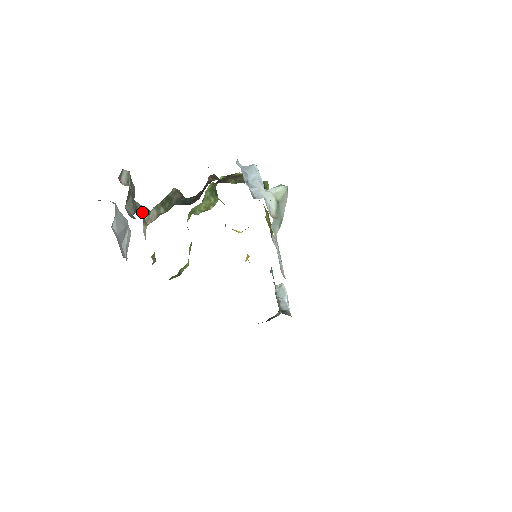
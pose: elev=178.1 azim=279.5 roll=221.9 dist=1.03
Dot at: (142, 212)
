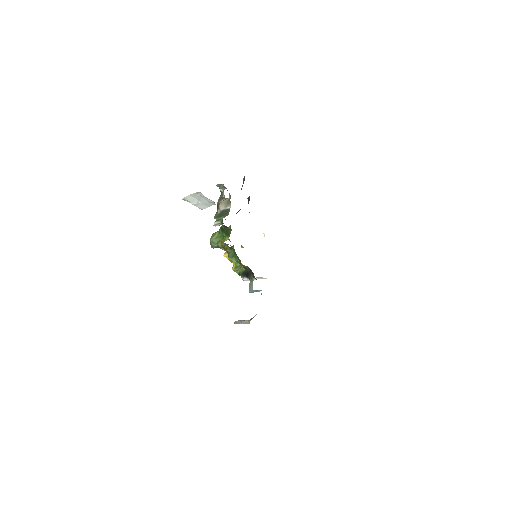
Dot at: occluded
